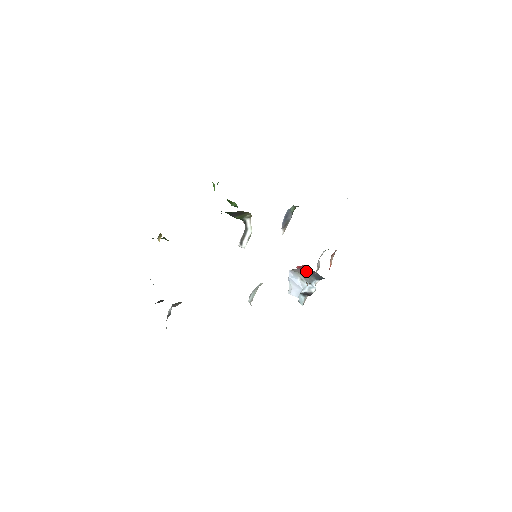
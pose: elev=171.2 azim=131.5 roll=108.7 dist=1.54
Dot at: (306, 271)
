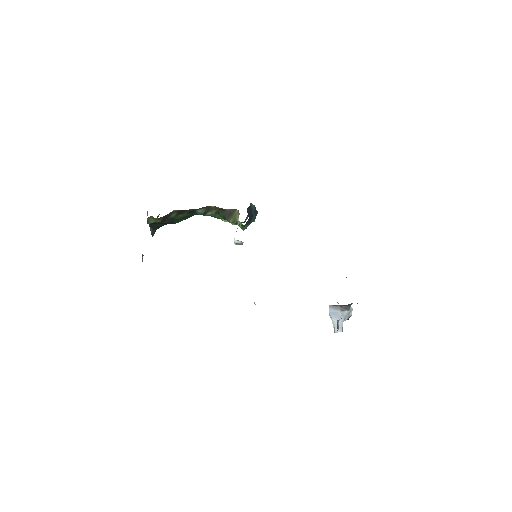
Dot at: occluded
